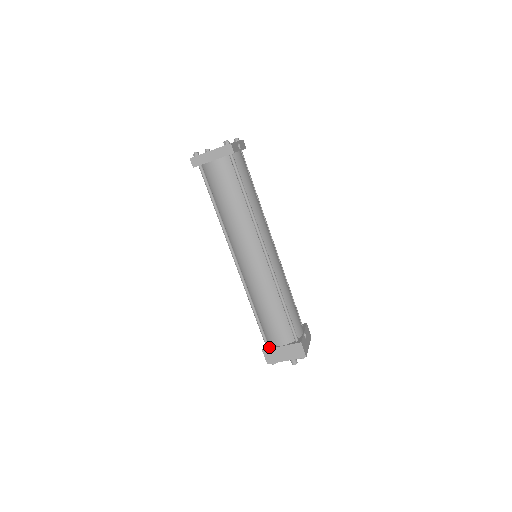
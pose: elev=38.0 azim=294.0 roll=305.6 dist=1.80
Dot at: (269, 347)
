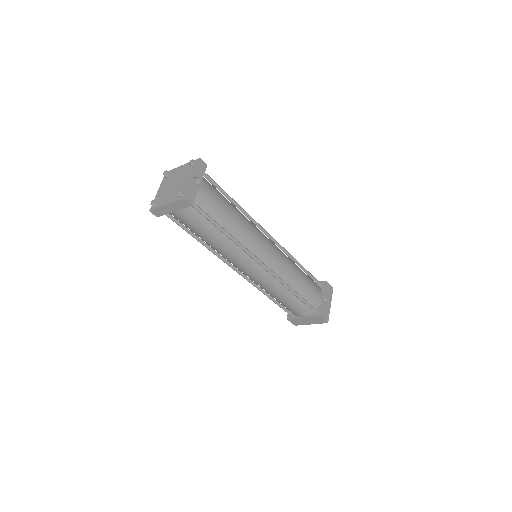
Dot at: (292, 316)
